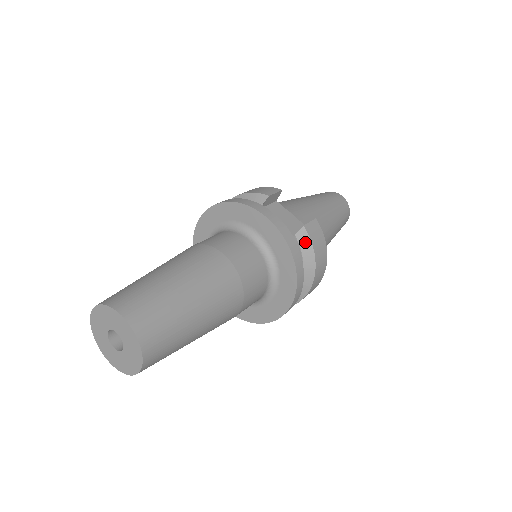
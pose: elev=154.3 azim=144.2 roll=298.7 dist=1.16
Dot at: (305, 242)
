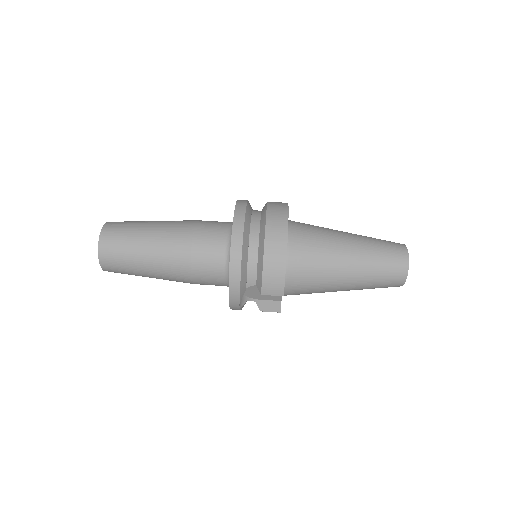
Dot at: occluded
